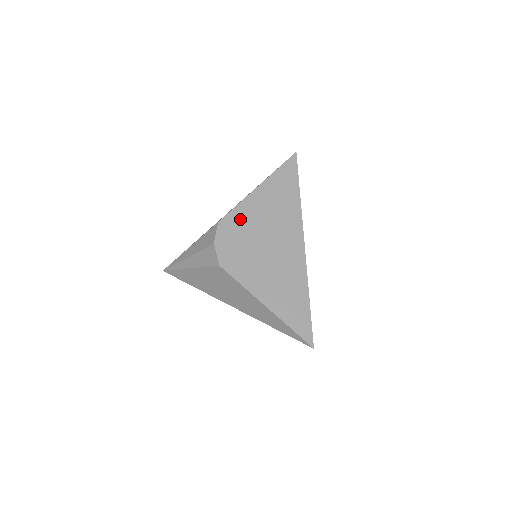
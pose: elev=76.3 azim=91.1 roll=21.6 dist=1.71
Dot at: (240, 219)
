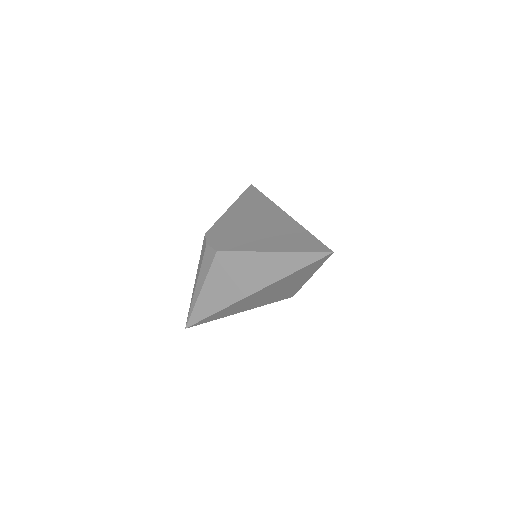
Dot at: (223, 225)
